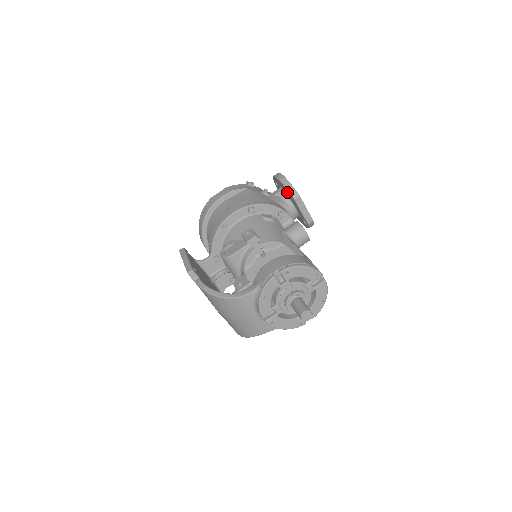
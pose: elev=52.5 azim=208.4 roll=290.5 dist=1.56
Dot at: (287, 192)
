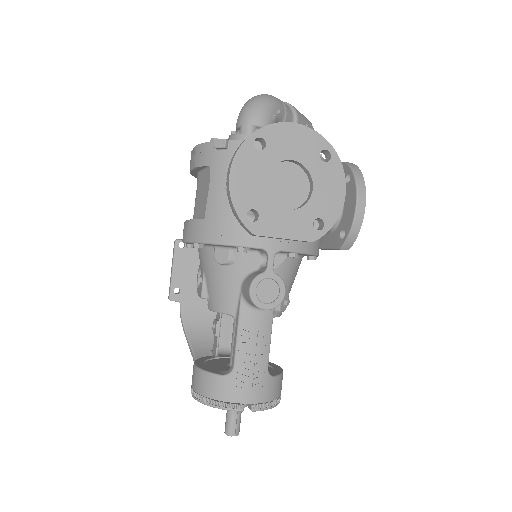
Dot at: occluded
